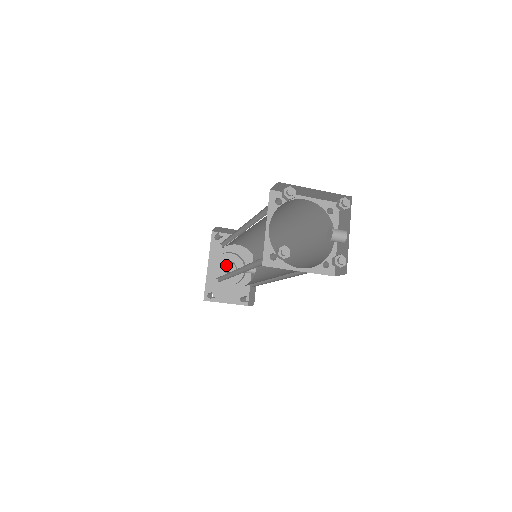
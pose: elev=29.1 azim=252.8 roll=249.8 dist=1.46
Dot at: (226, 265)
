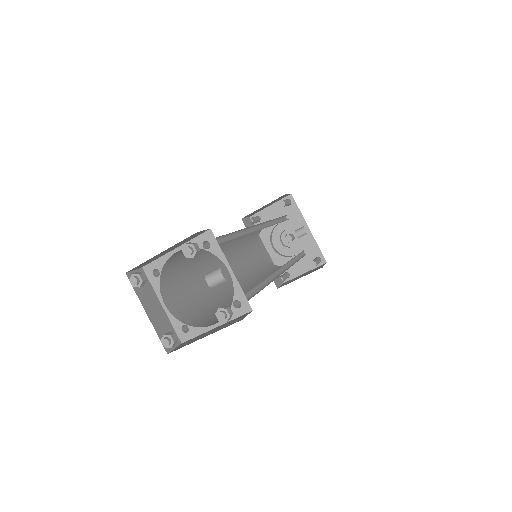
Dot at: (286, 234)
